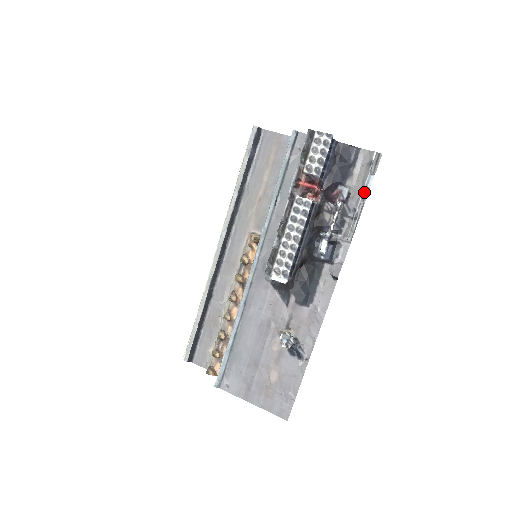
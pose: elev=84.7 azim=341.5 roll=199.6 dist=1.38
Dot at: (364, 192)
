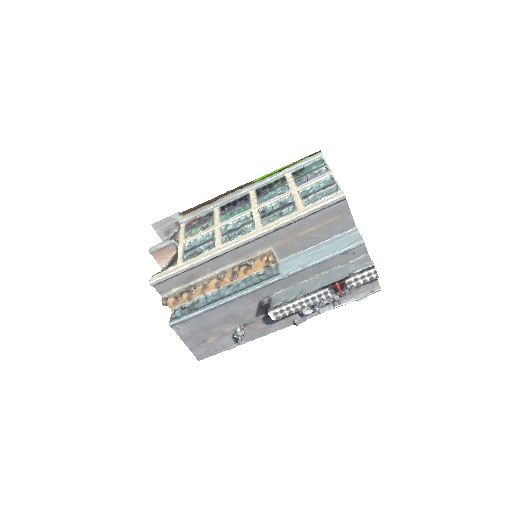
Dot at: (353, 300)
